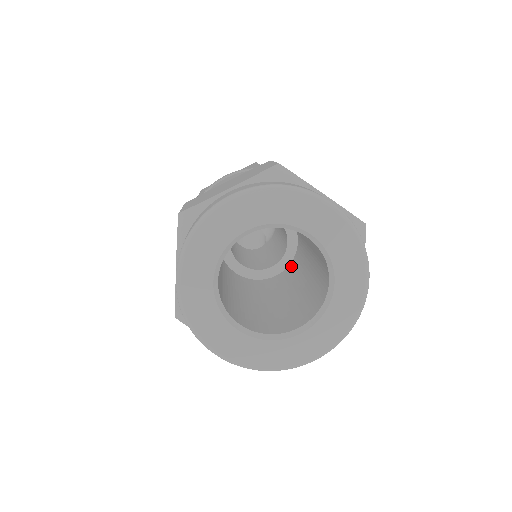
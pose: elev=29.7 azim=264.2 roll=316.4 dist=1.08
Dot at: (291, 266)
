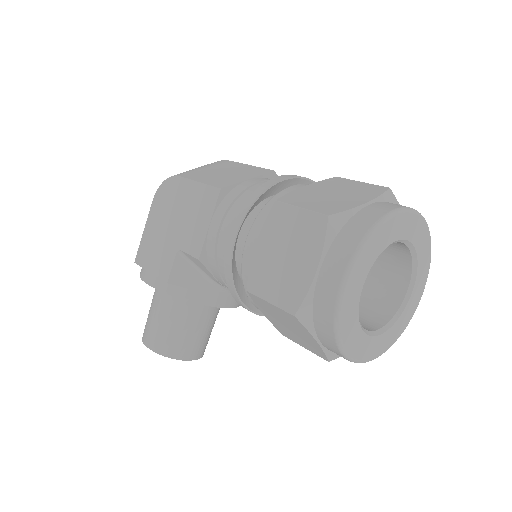
Dot at: occluded
